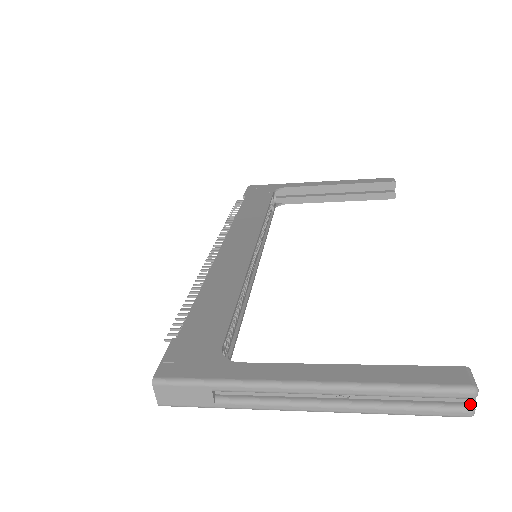
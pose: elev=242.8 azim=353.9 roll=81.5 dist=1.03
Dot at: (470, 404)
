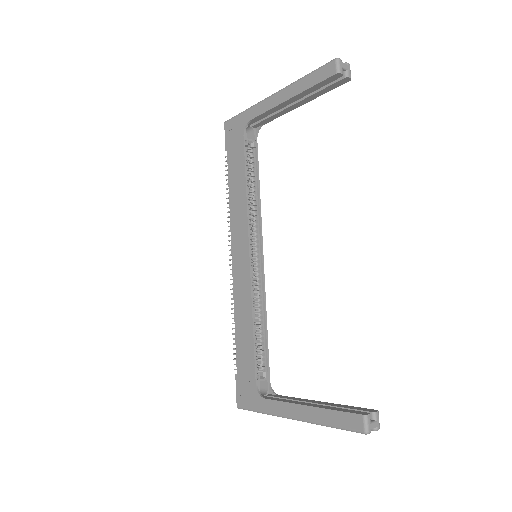
Dot at: (373, 428)
